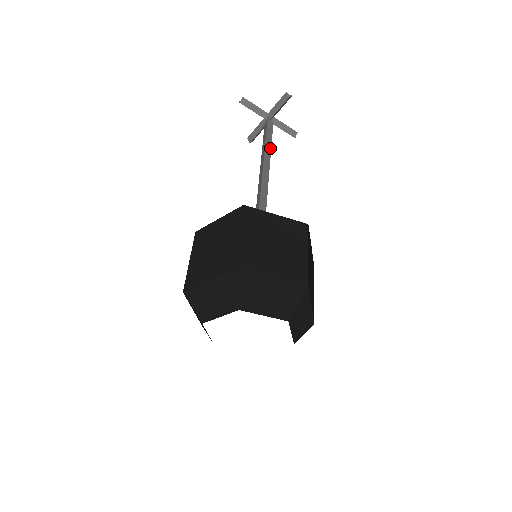
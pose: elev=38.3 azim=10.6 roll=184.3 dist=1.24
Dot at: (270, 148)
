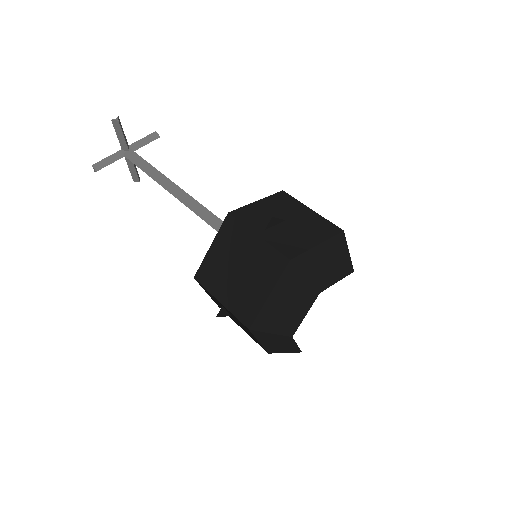
Dot at: occluded
